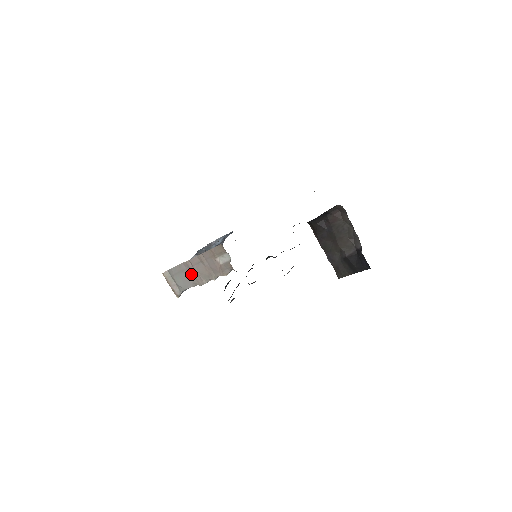
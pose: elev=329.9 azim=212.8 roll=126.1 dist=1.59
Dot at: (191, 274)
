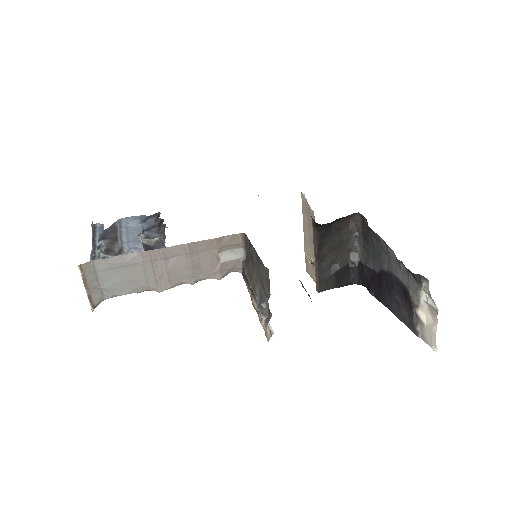
Dot at: (149, 272)
